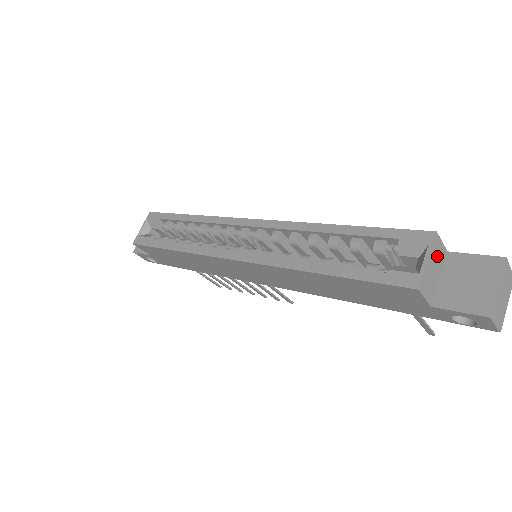
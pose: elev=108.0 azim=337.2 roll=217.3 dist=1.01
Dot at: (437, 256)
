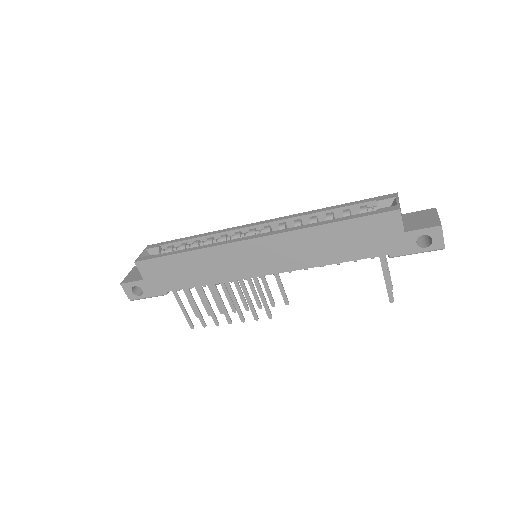
Dot at: occluded
